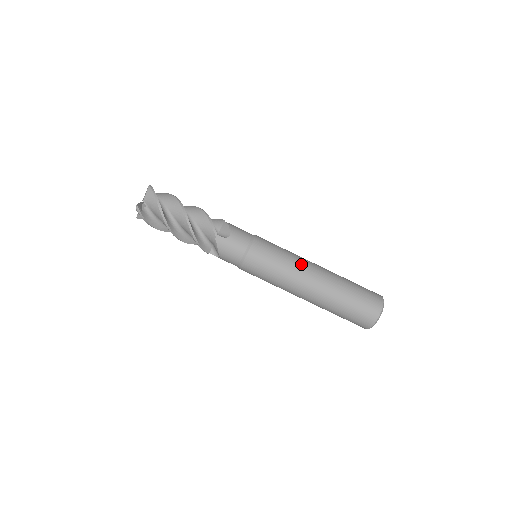
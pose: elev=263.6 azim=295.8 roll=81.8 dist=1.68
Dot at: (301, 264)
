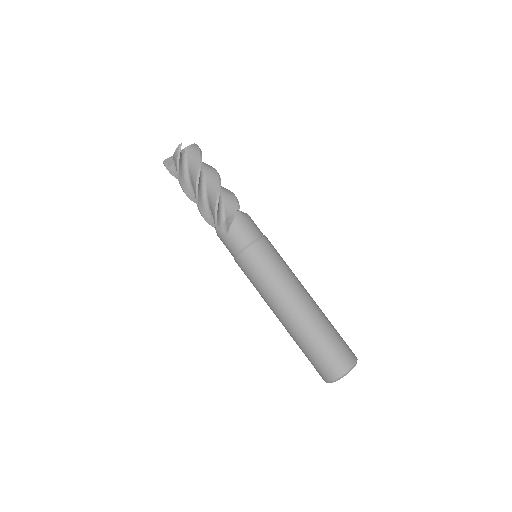
Dot at: (280, 295)
